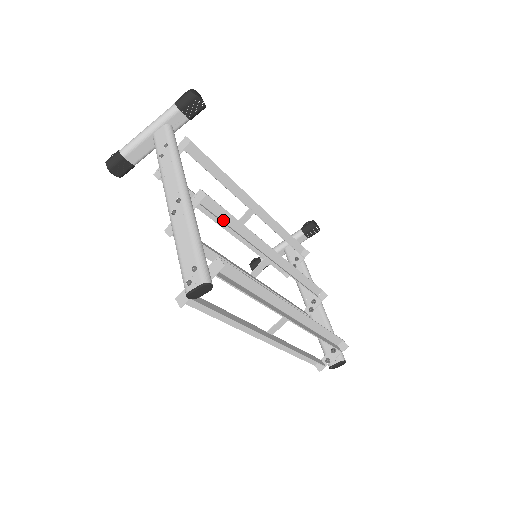
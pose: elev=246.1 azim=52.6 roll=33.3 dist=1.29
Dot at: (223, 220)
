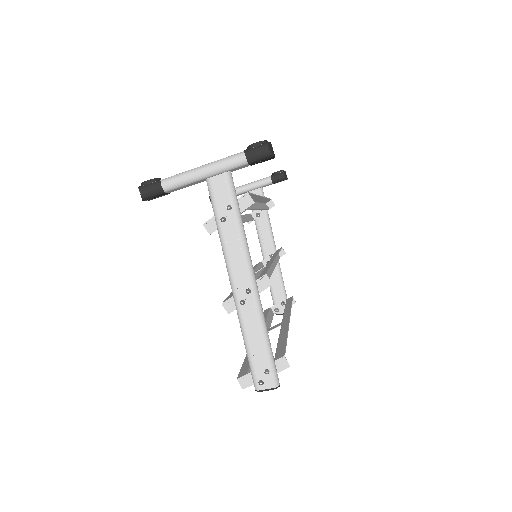
Dot at: occluded
